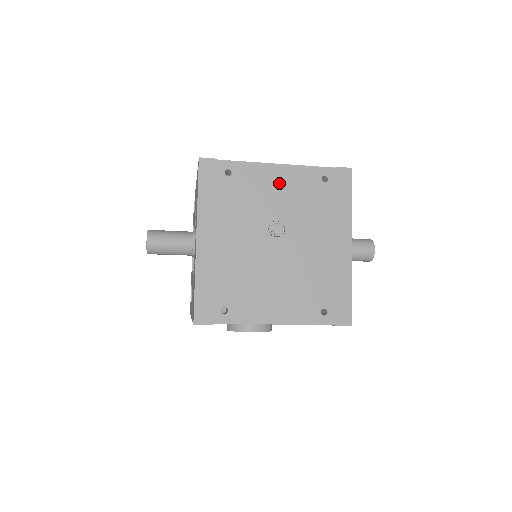
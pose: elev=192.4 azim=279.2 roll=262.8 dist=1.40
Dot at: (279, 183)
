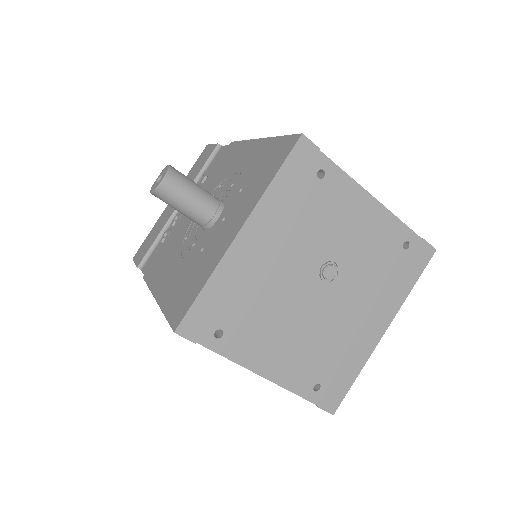
Dot at: (363, 221)
